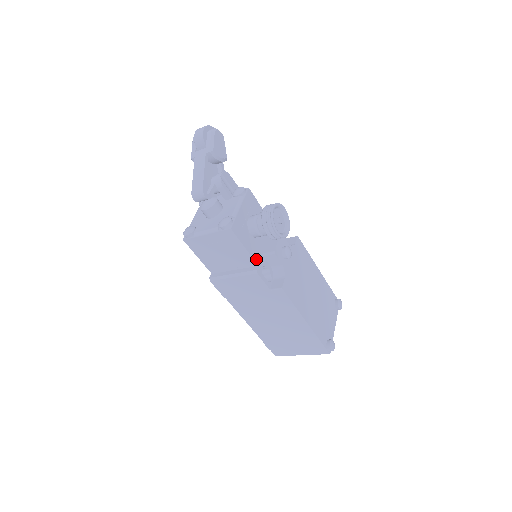
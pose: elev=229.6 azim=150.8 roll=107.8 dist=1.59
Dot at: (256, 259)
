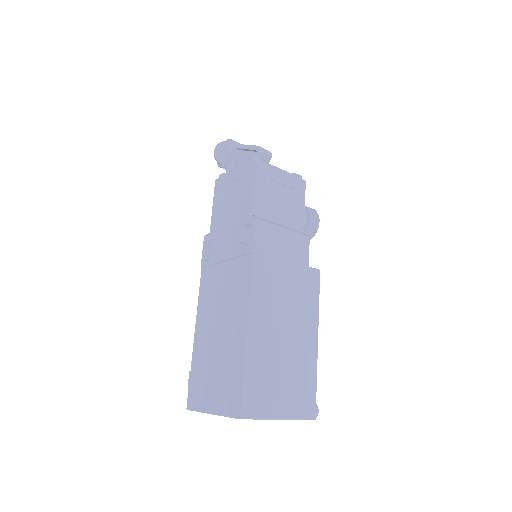
Dot at: (301, 230)
